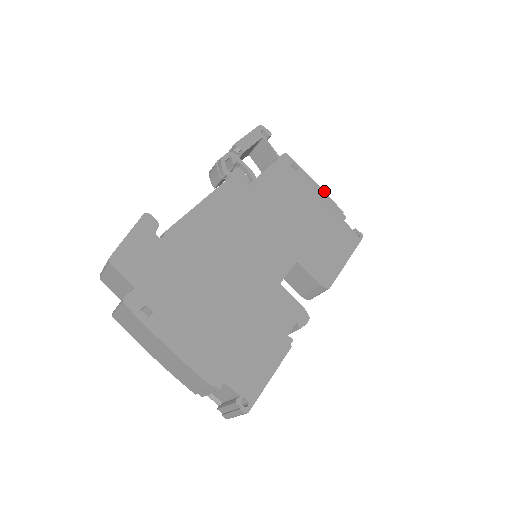
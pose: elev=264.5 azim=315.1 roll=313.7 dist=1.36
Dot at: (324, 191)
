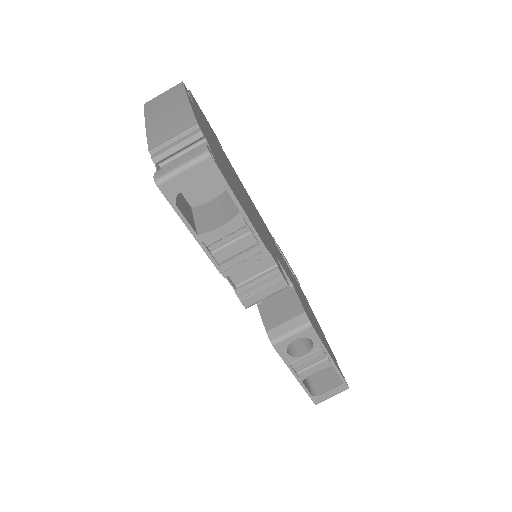
Dot at: occluded
